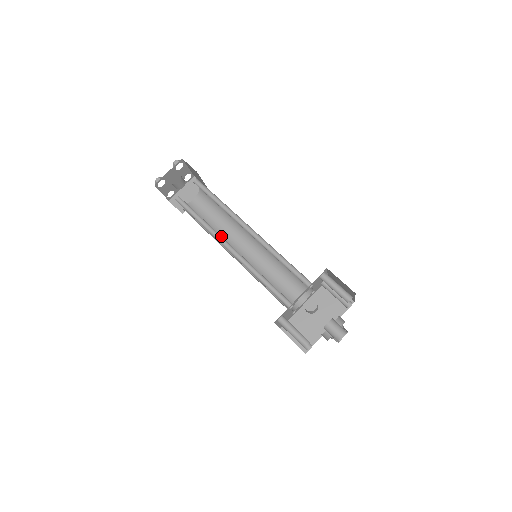
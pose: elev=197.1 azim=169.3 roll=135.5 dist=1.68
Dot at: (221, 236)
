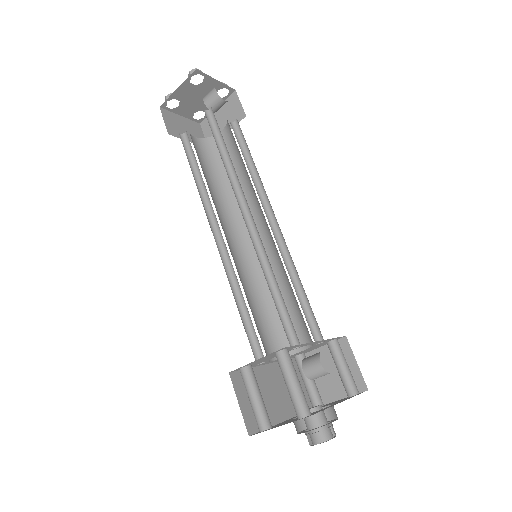
Dot at: occluded
